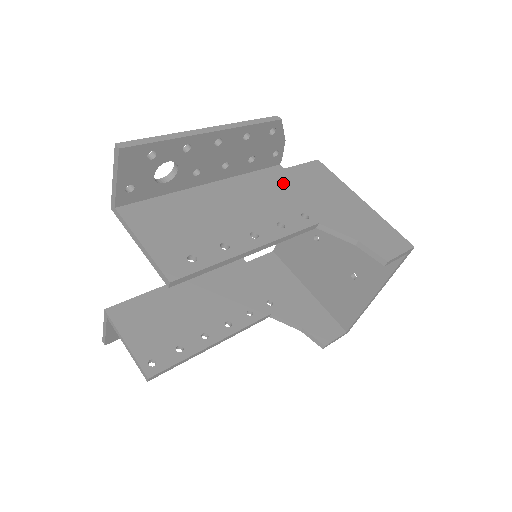
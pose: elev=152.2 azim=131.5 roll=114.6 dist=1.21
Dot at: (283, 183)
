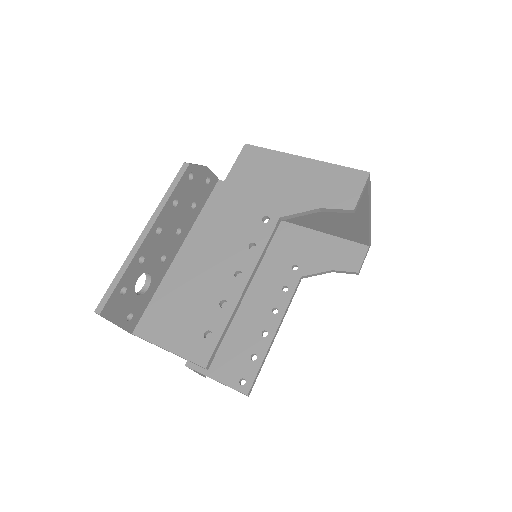
Dot at: (231, 199)
